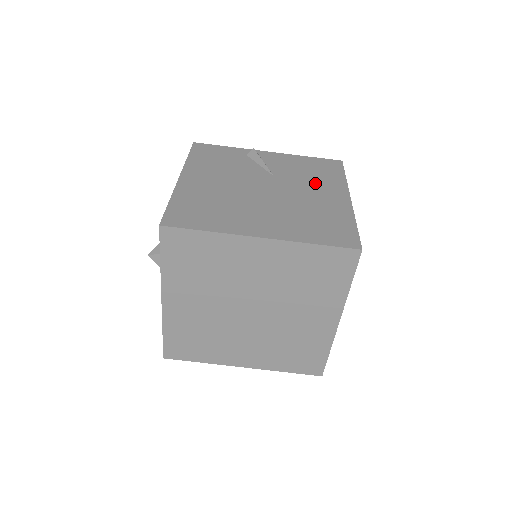
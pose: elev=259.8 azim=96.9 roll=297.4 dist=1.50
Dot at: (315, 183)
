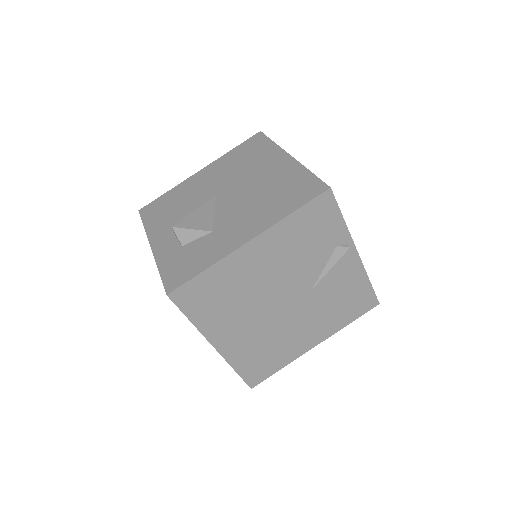
Dot at: (322, 317)
